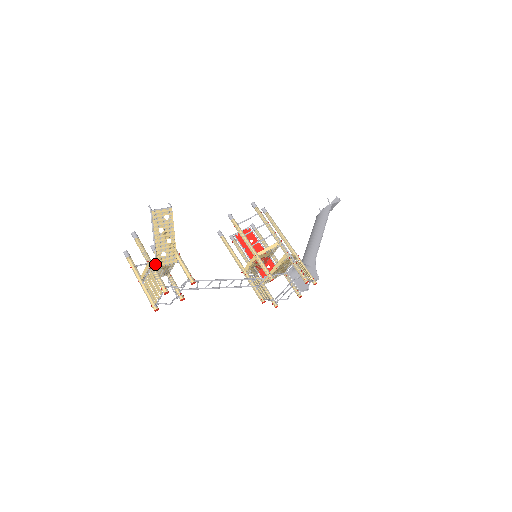
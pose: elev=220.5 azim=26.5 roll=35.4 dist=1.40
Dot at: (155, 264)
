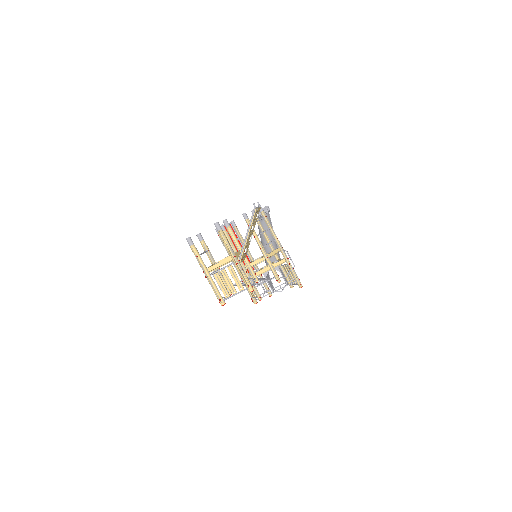
Dot at: occluded
